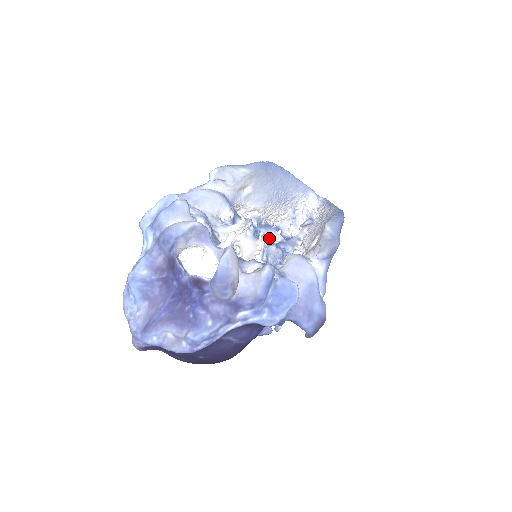
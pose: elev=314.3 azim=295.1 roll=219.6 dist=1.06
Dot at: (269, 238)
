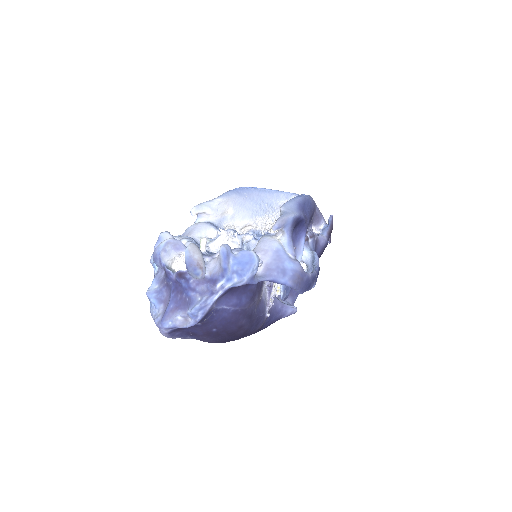
Dot at: (247, 236)
